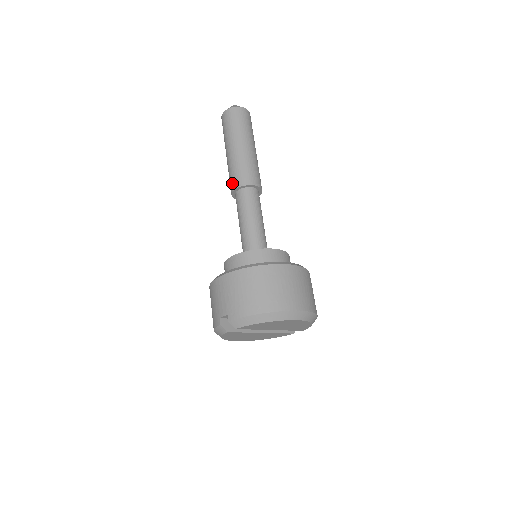
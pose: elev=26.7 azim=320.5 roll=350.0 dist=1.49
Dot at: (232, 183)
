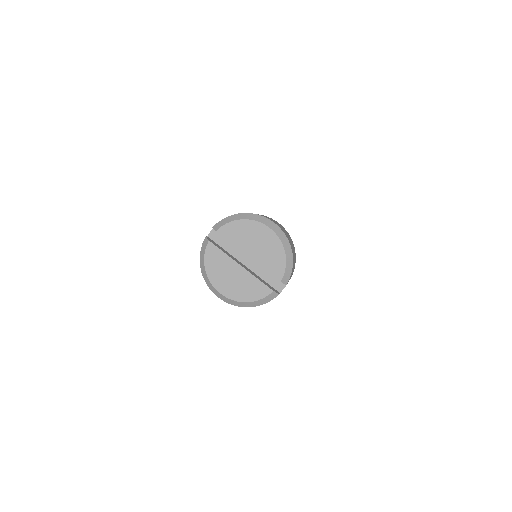
Dot at: occluded
